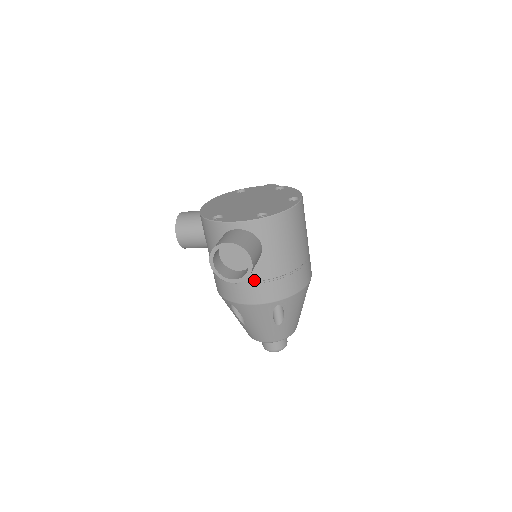
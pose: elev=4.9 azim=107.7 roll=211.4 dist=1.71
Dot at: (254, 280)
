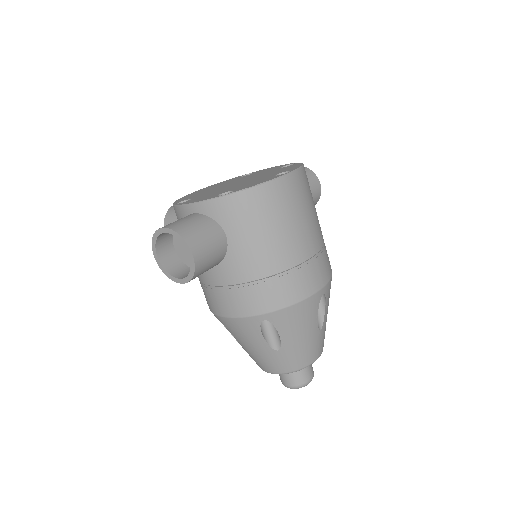
Dot at: (225, 283)
